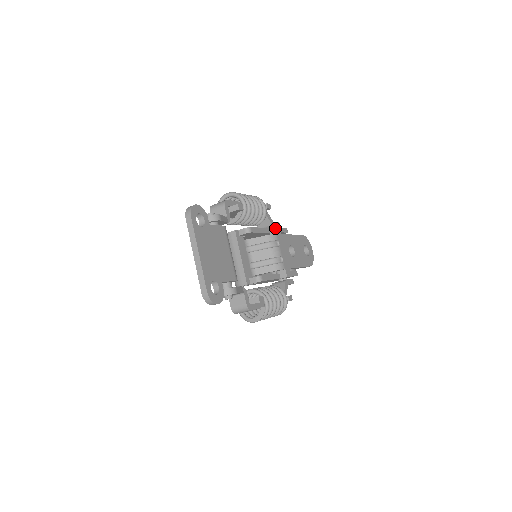
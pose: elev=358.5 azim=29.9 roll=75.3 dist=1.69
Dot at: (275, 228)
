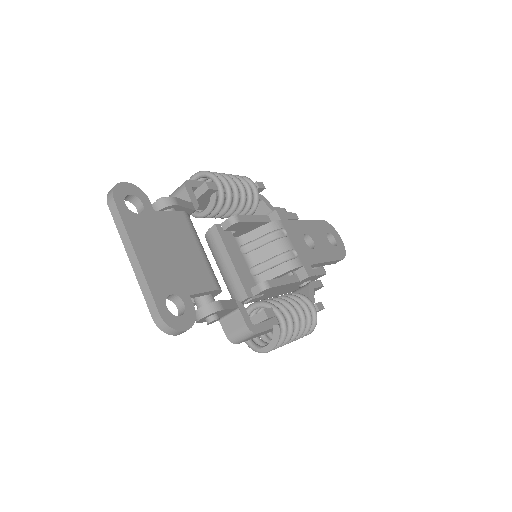
Dot at: (276, 213)
